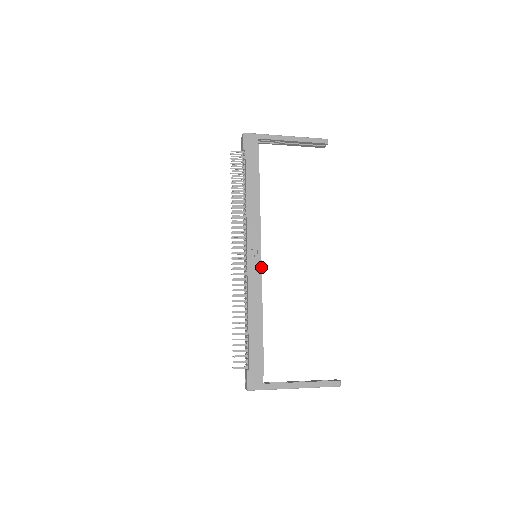
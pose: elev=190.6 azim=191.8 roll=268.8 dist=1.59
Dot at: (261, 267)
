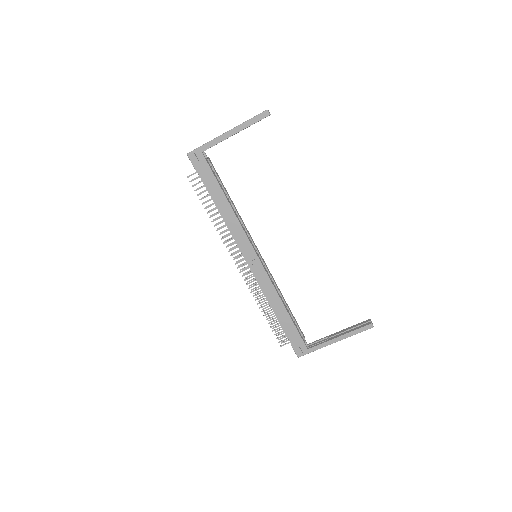
Dot at: (263, 267)
